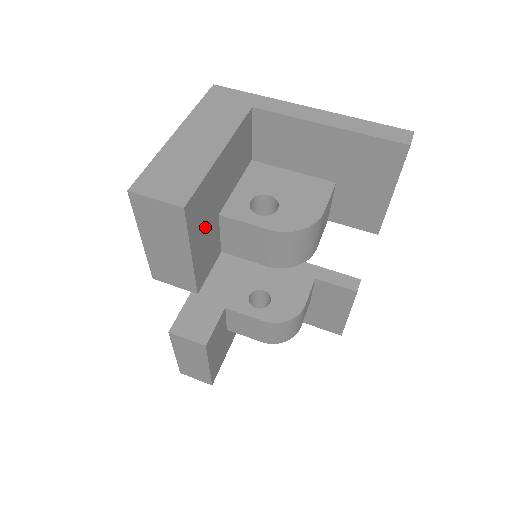
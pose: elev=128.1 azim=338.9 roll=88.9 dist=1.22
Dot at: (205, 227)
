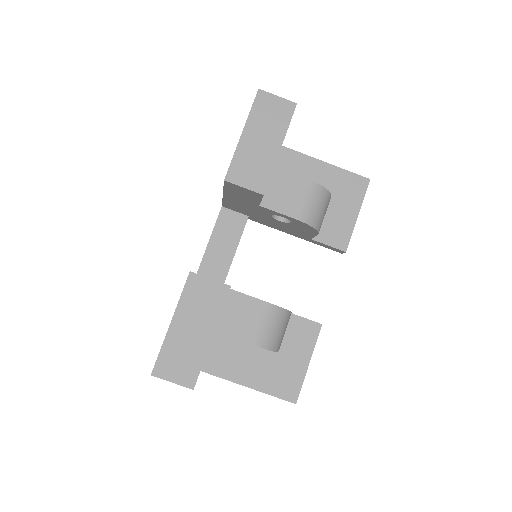
Dot at: occluded
